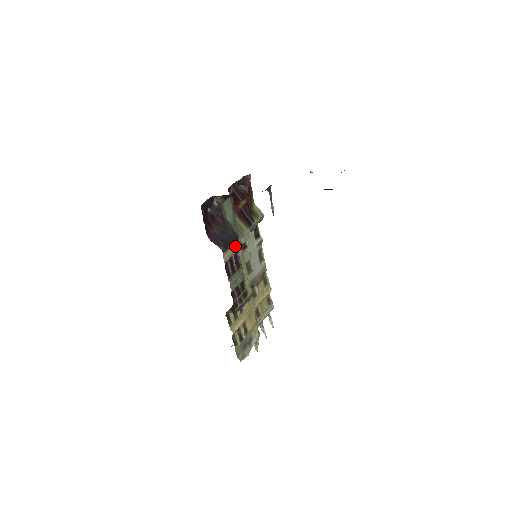
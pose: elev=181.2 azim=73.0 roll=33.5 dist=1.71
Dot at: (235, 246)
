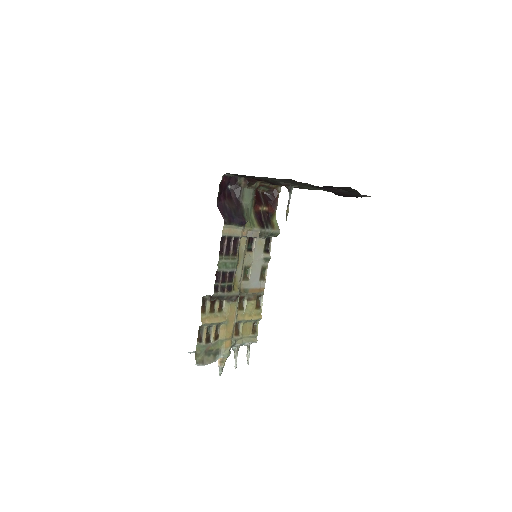
Dot at: (239, 230)
